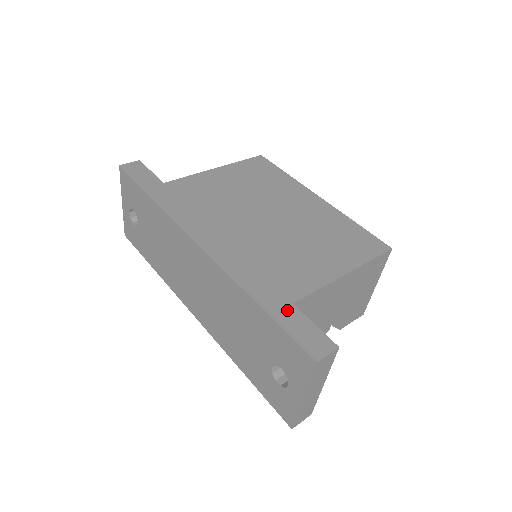
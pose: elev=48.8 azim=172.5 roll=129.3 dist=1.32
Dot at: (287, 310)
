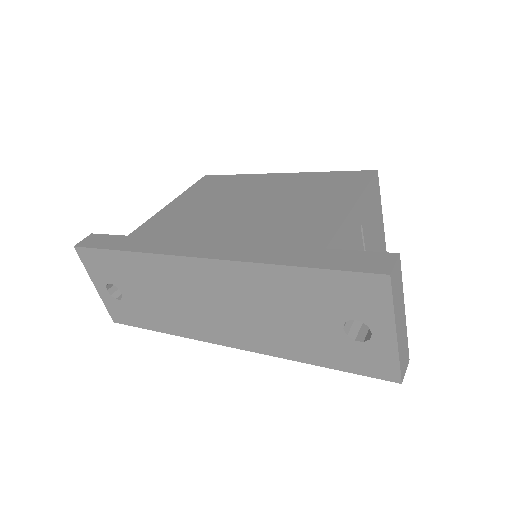
Dot at: (325, 255)
